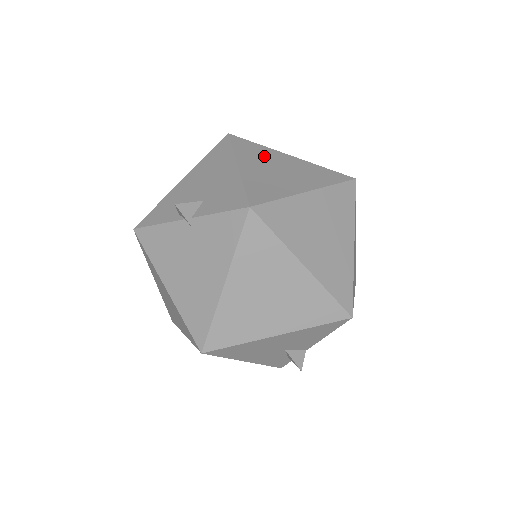
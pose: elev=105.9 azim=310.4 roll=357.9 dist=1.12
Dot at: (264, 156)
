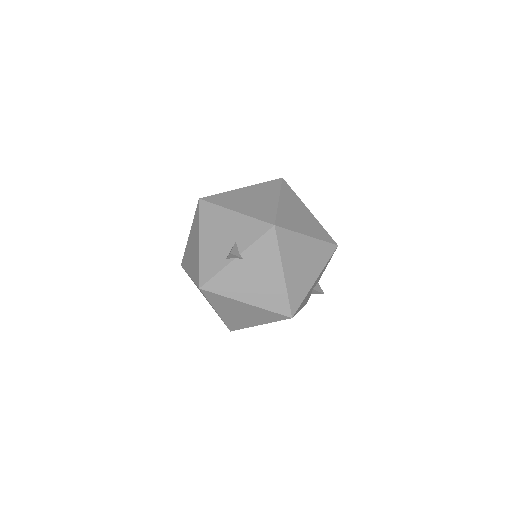
Dot at: (234, 197)
